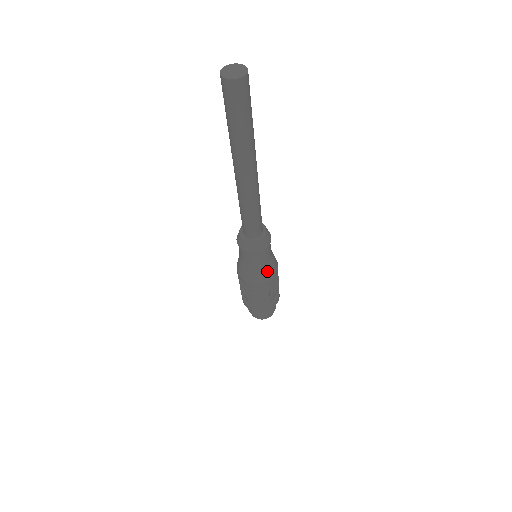
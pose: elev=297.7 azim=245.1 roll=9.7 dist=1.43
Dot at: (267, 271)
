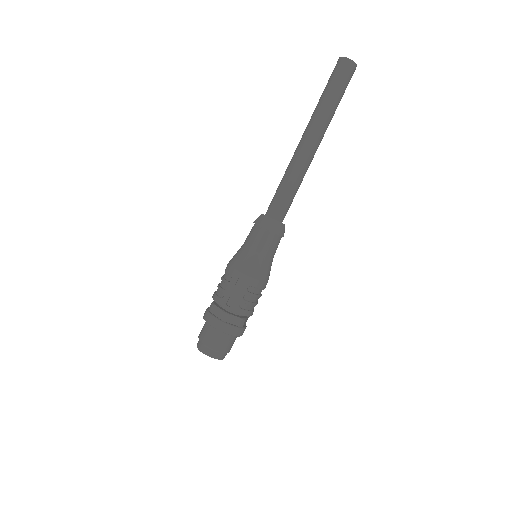
Dot at: (253, 264)
